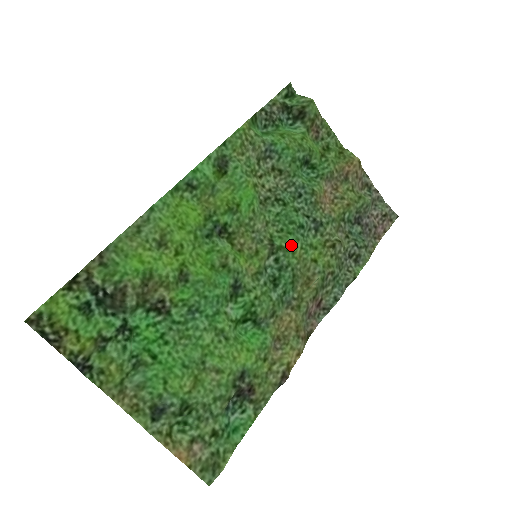
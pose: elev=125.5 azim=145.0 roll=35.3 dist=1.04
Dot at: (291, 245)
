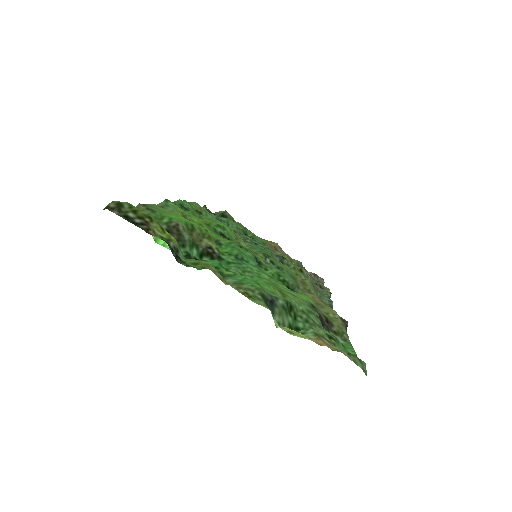
Dot at: (274, 258)
